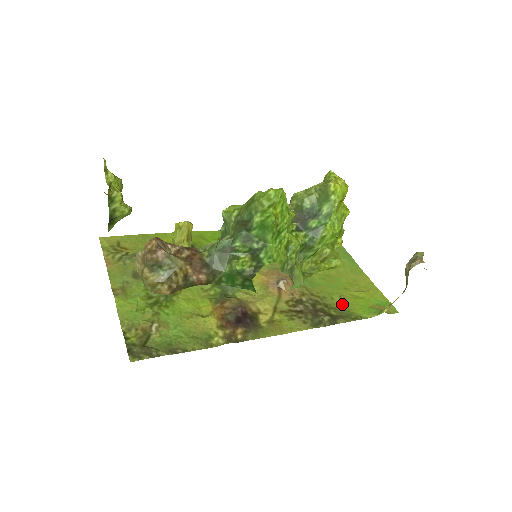
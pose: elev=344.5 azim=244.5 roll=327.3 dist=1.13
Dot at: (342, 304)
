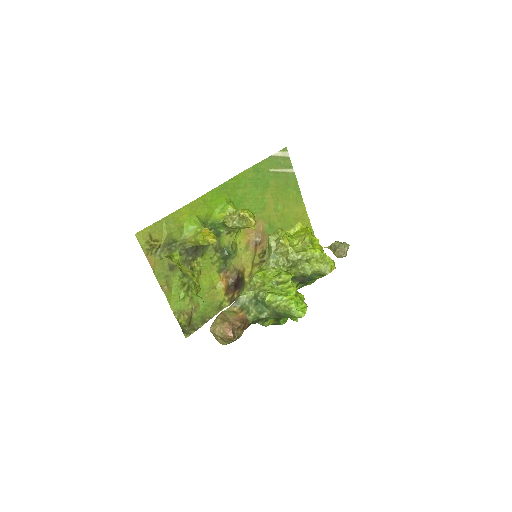
Dot at: occluded
